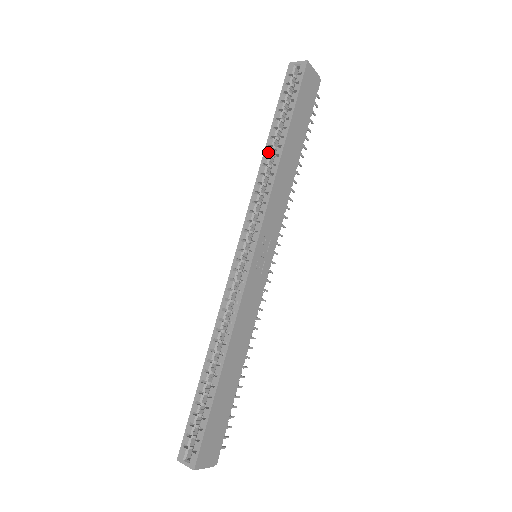
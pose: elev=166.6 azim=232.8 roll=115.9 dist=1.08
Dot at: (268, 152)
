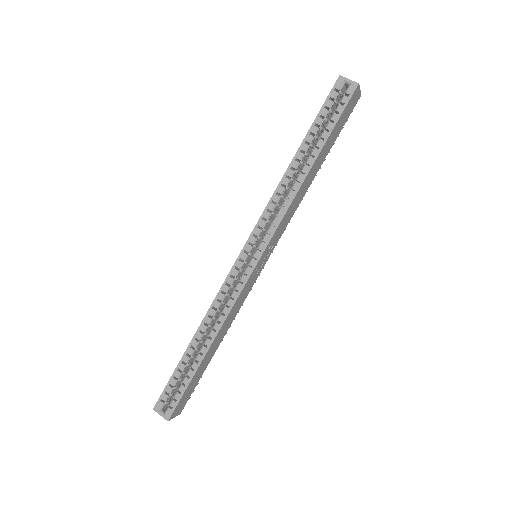
Dot at: (294, 166)
